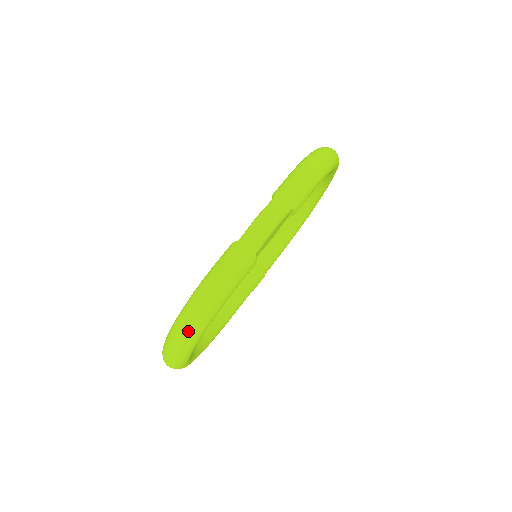
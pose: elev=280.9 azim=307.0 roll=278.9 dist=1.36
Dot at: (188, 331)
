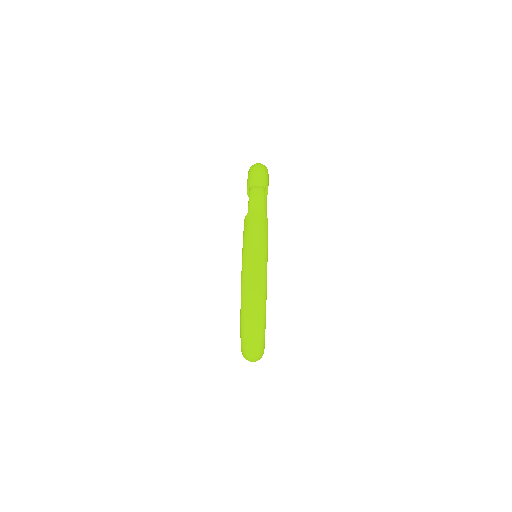
Dot at: (257, 278)
